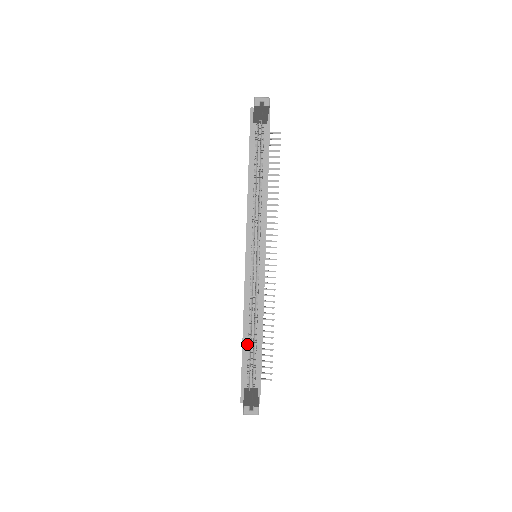
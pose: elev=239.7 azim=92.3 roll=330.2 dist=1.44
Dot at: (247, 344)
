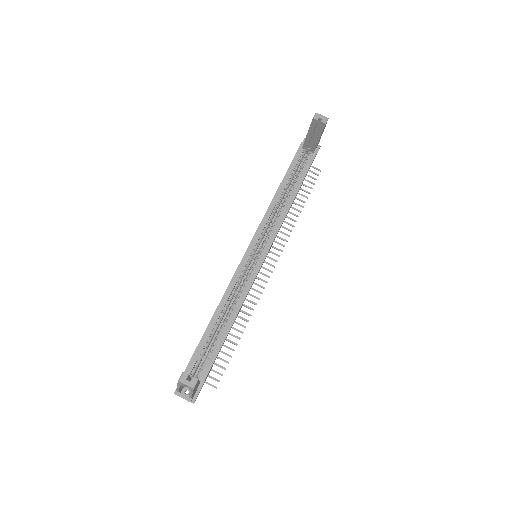
Dot at: (210, 332)
